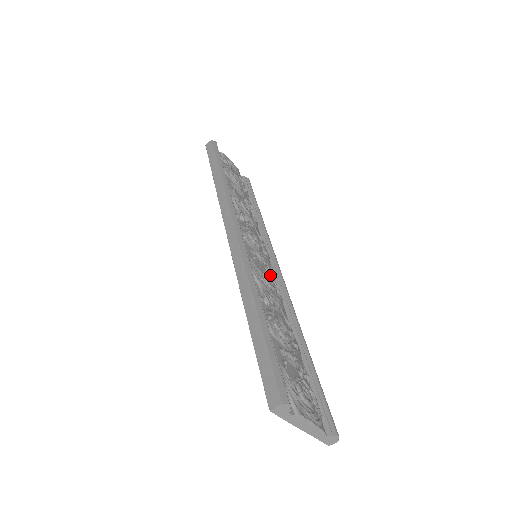
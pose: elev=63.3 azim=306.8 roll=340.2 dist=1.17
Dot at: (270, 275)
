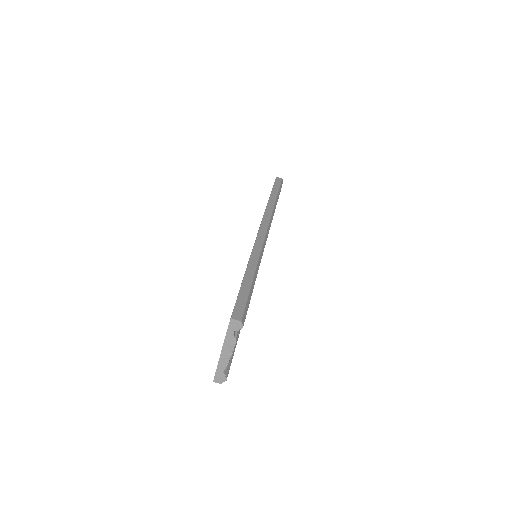
Dot at: occluded
